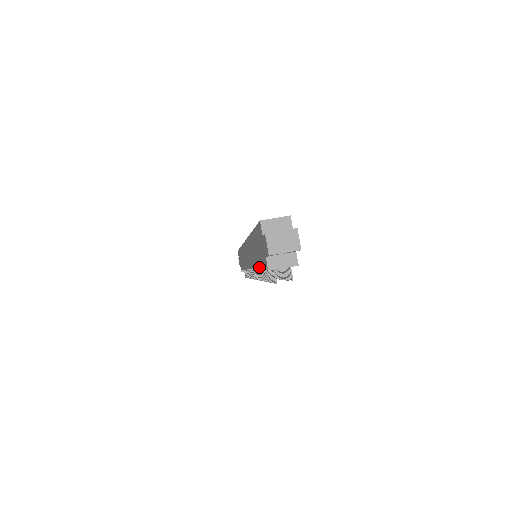
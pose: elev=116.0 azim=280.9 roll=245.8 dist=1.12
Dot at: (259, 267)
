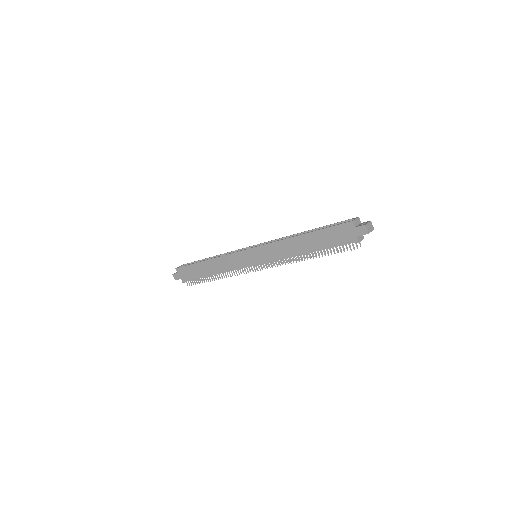
Dot at: occluded
